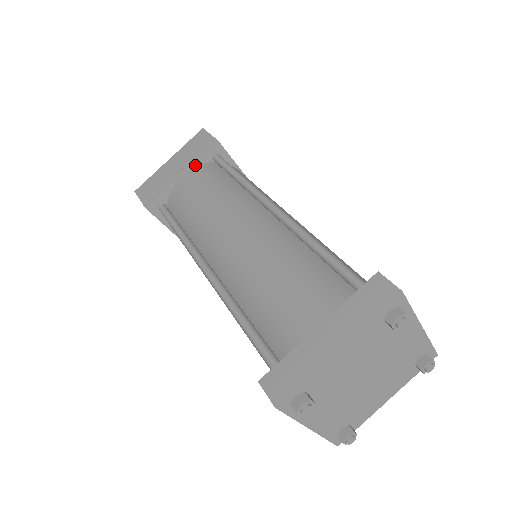
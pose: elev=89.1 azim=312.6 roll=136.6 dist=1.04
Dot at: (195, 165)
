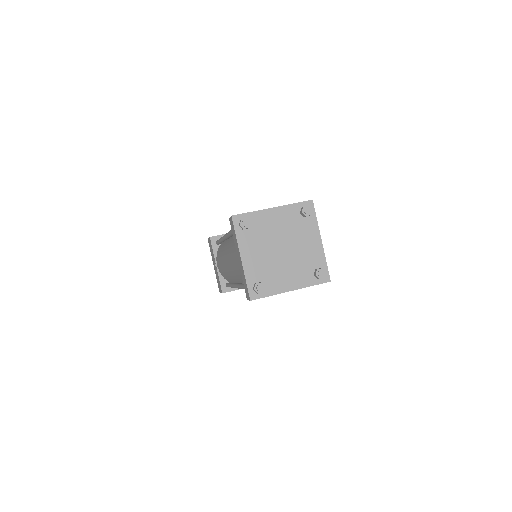
Dot at: (216, 256)
